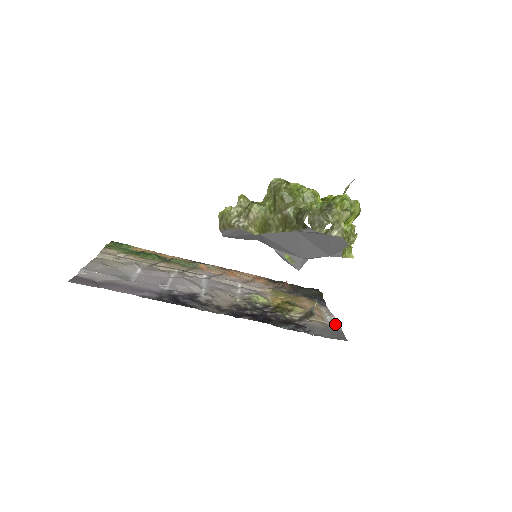
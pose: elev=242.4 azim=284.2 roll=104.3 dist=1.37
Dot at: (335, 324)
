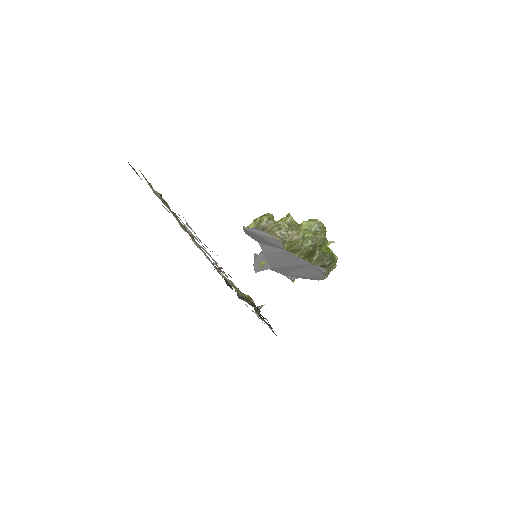
Dot at: occluded
